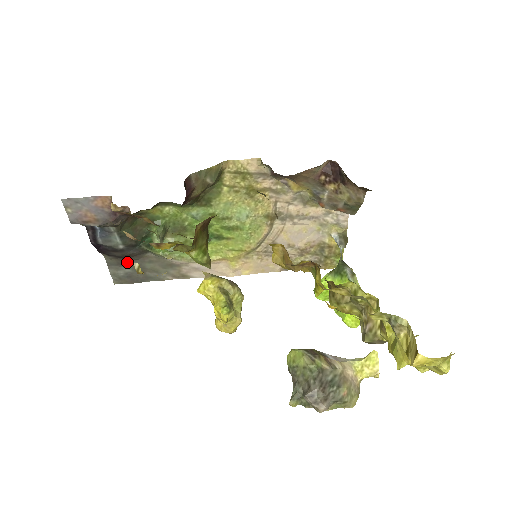
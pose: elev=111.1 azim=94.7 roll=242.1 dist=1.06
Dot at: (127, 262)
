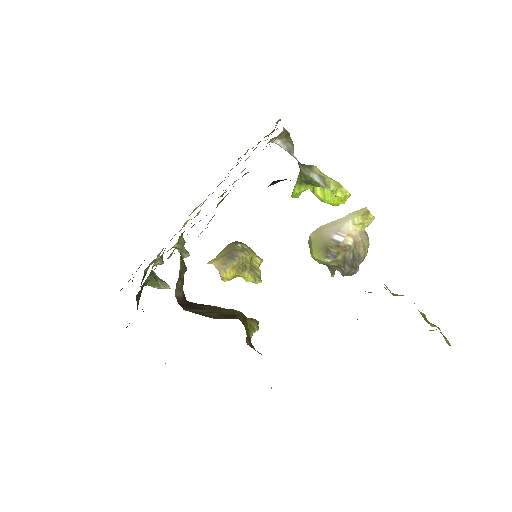
Dot at: occluded
